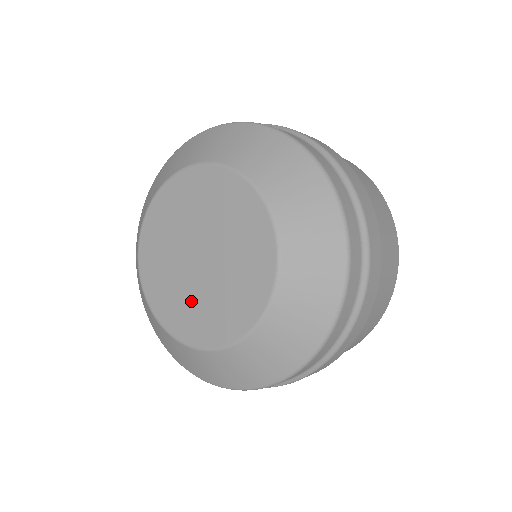
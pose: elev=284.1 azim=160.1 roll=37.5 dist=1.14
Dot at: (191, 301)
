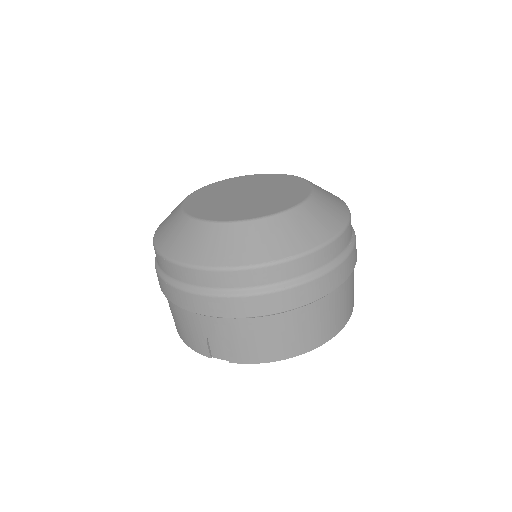
Dot at: (216, 203)
